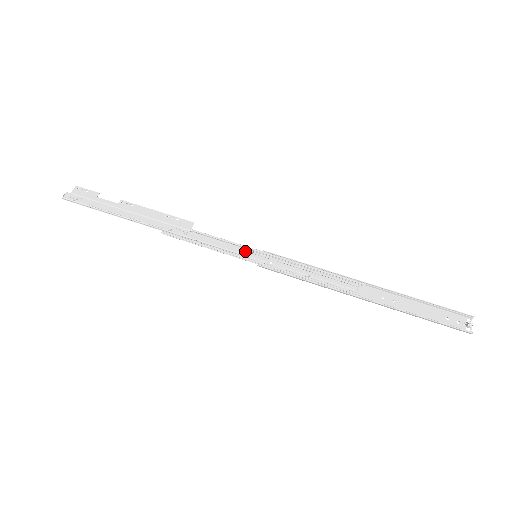
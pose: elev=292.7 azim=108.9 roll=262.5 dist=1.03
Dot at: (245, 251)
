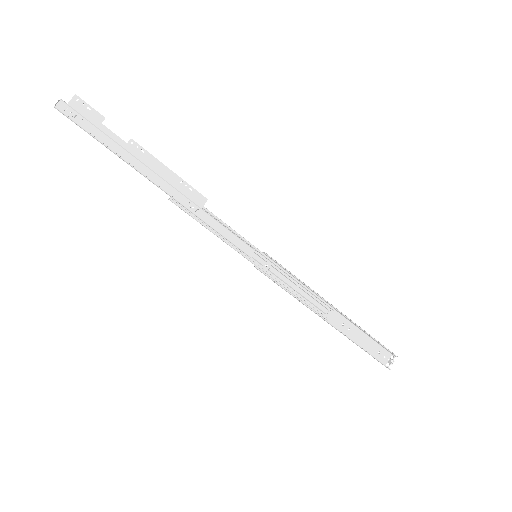
Dot at: (248, 249)
